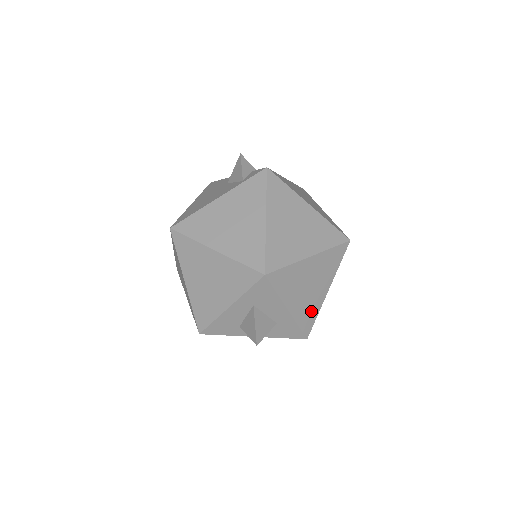
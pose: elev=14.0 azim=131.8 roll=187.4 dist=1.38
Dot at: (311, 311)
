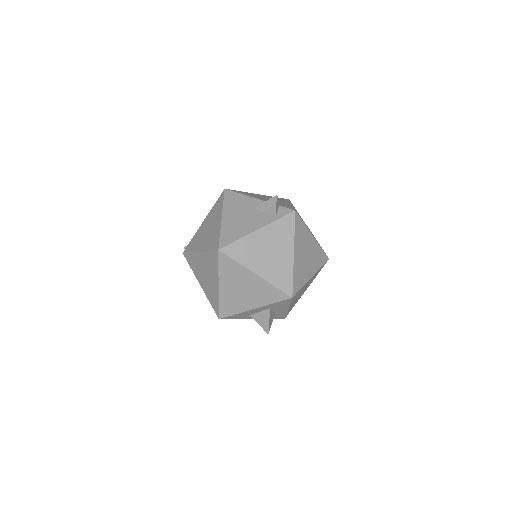
Dot at: occluded
